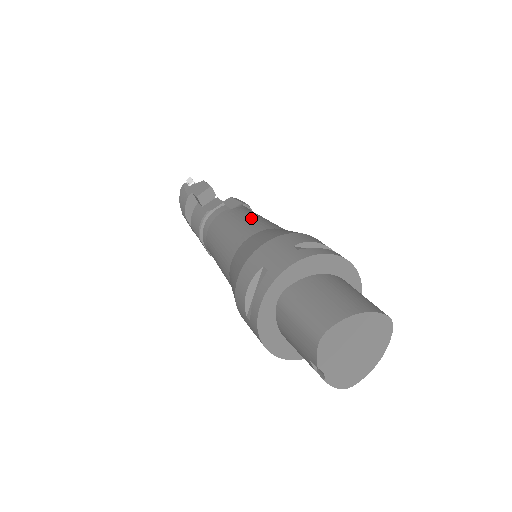
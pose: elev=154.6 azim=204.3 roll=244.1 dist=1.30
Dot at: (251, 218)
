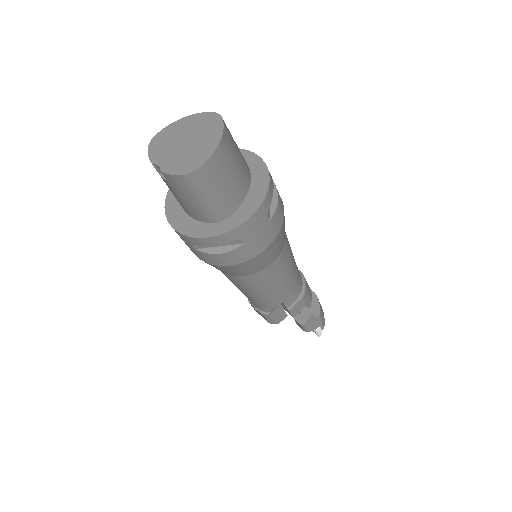
Dot at: occluded
